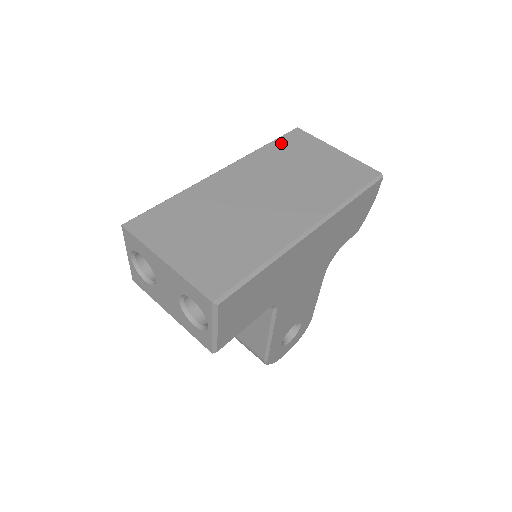
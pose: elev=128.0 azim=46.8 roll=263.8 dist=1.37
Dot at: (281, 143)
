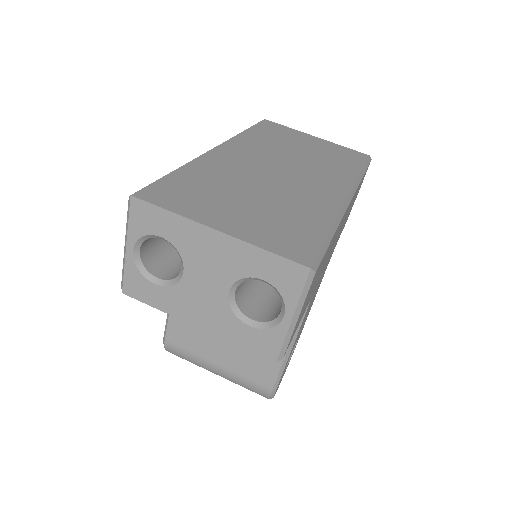
Dot at: (260, 129)
